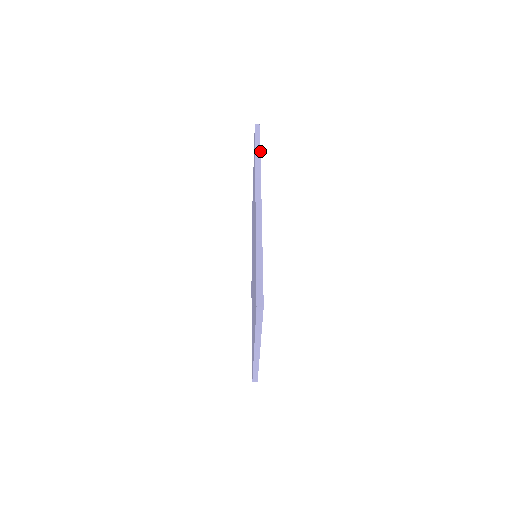
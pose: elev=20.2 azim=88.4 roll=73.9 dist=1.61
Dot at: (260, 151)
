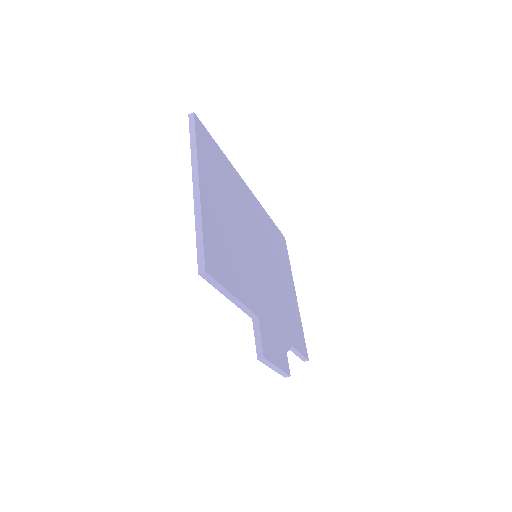
Dot at: (272, 220)
